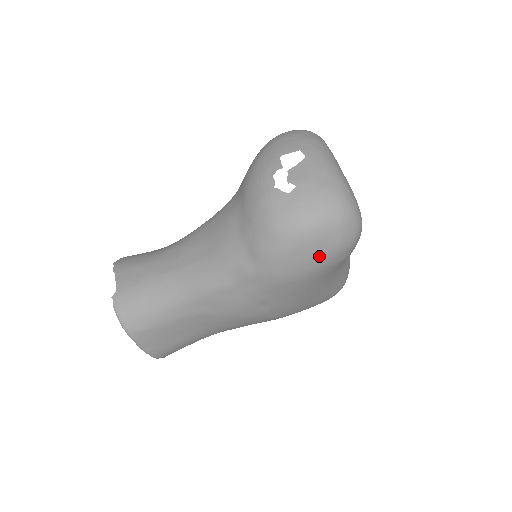
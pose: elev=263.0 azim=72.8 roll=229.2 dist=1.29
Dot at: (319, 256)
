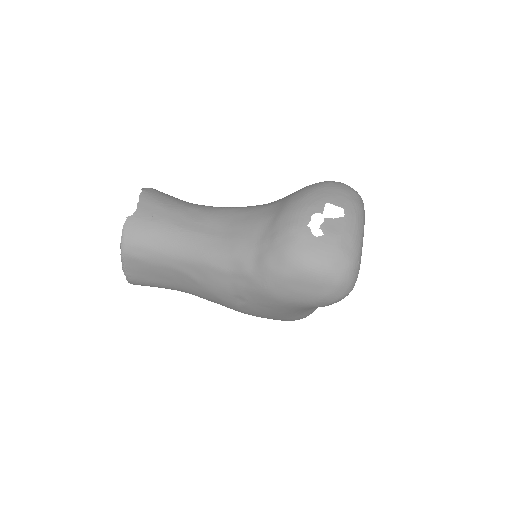
Dot at: (306, 295)
